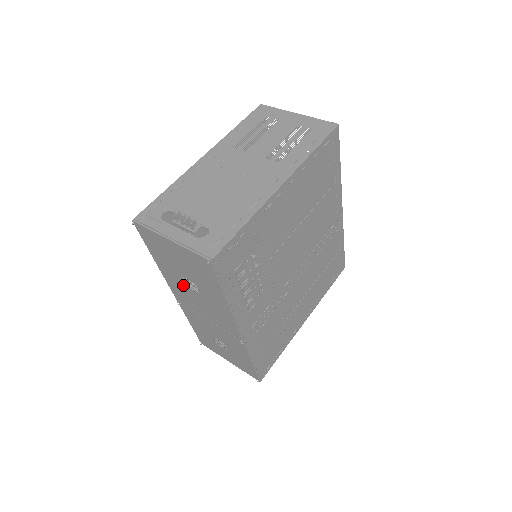
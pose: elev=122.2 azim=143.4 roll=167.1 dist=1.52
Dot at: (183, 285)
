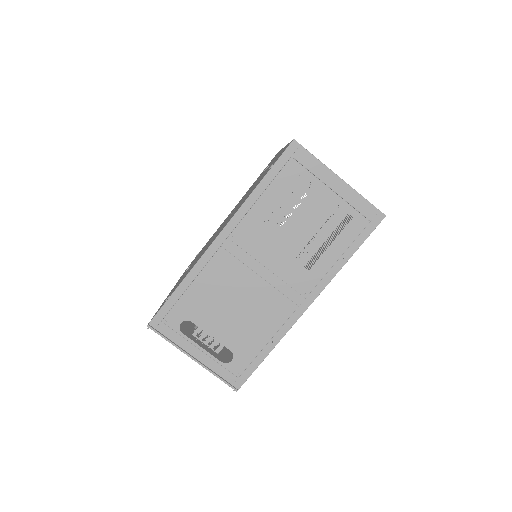
Dot at: occluded
